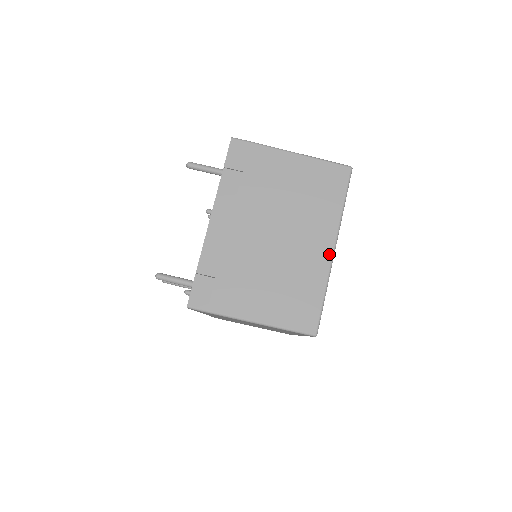
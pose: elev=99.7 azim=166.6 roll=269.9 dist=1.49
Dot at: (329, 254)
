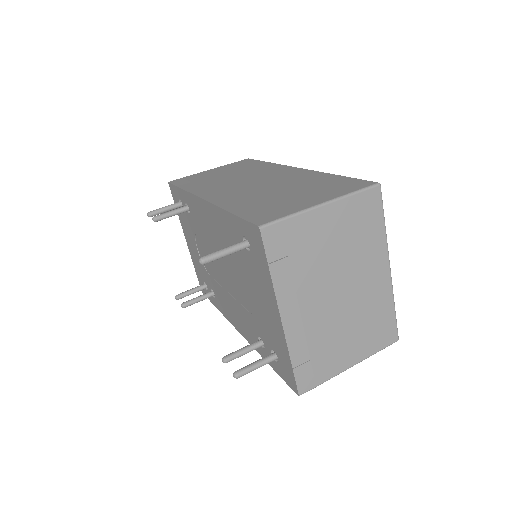
Dot at: (388, 276)
